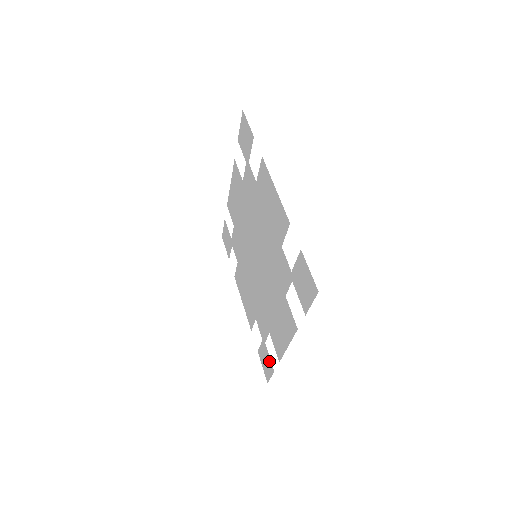
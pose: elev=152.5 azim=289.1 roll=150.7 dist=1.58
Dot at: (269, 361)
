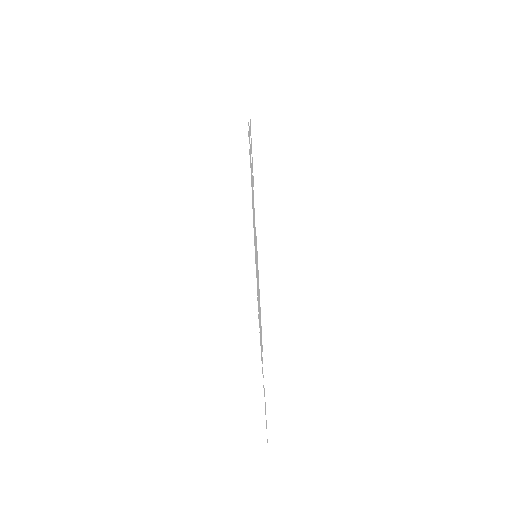
Dot at: occluded
